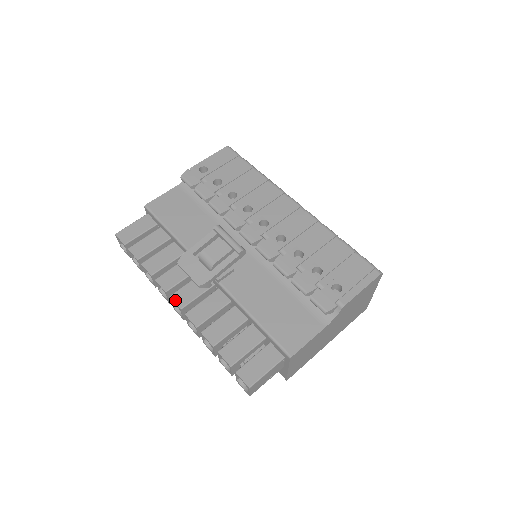
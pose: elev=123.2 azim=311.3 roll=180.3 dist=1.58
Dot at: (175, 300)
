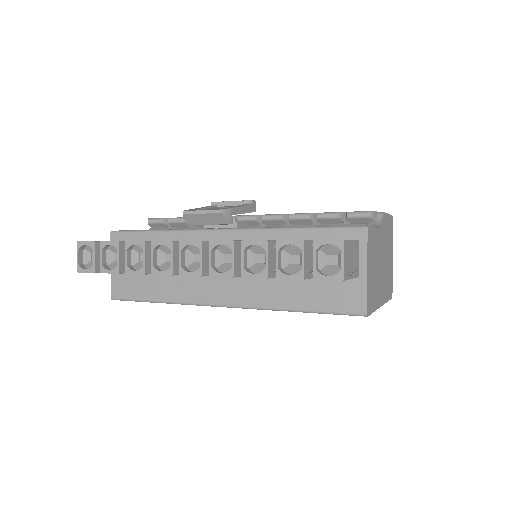
Dot at: occluded
